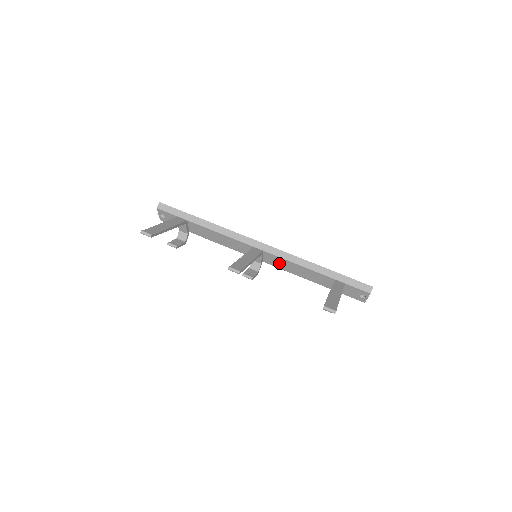
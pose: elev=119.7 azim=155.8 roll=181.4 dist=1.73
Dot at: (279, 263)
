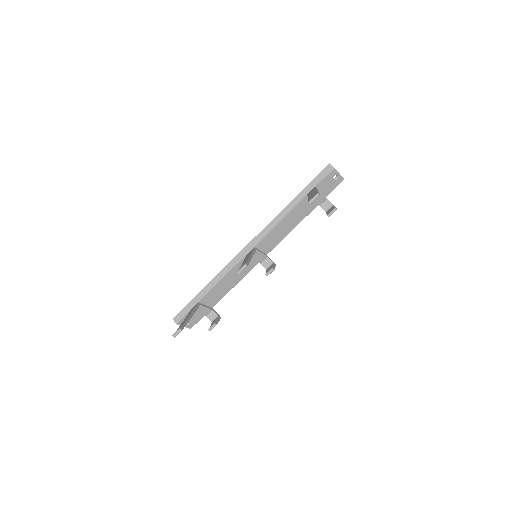
Dot at: (273, 239)
